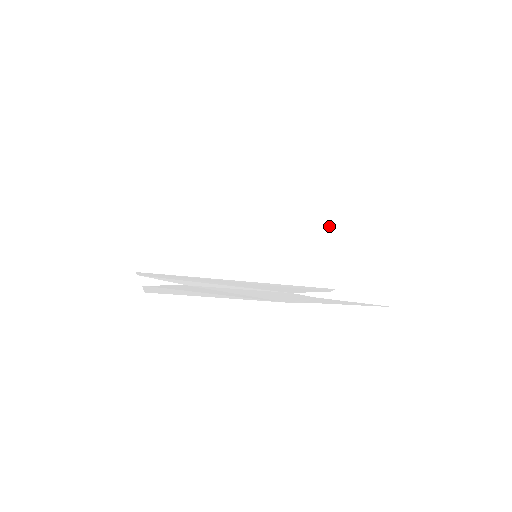
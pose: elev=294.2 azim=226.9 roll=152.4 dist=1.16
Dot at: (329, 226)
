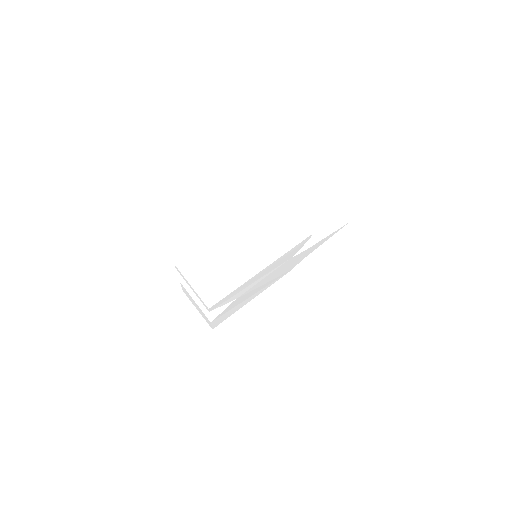
Dot at: (281, 207)
